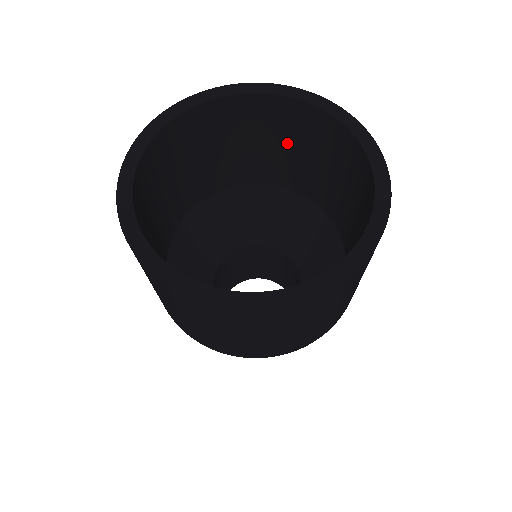
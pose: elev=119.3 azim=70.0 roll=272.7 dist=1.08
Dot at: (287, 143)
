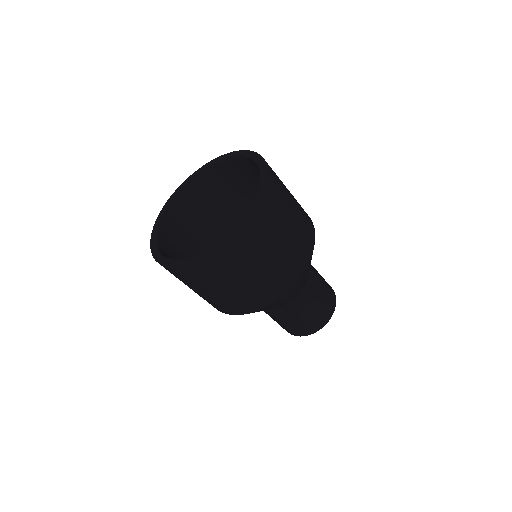
Dot at: occluded
